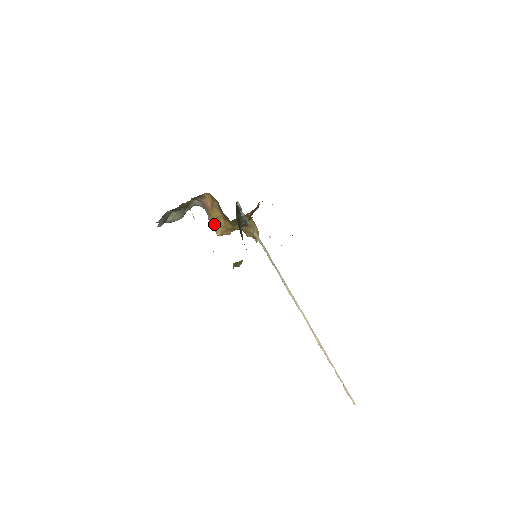
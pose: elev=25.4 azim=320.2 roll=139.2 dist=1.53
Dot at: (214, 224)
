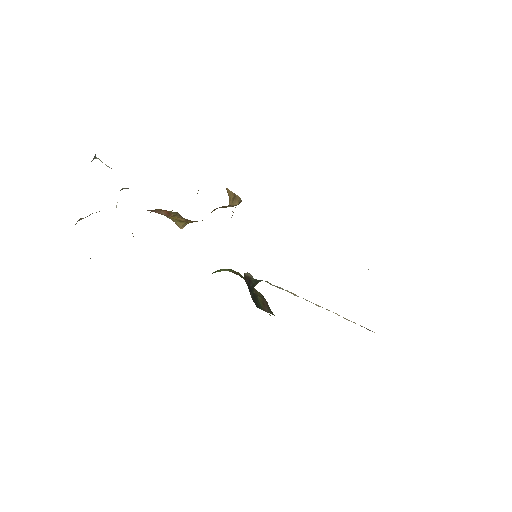
Dot at: (172, 220)
